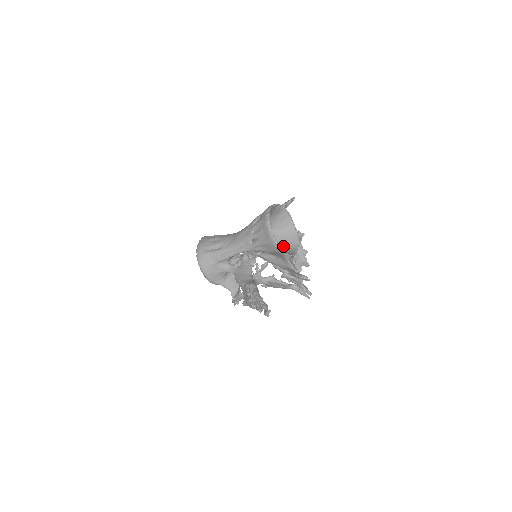
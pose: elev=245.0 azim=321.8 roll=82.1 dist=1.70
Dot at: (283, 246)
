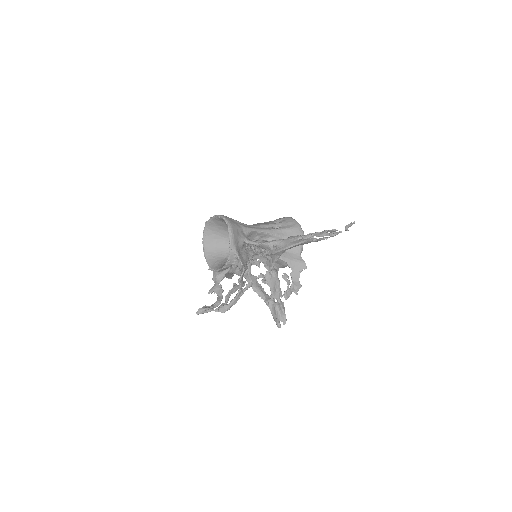
Dot at: occluded
